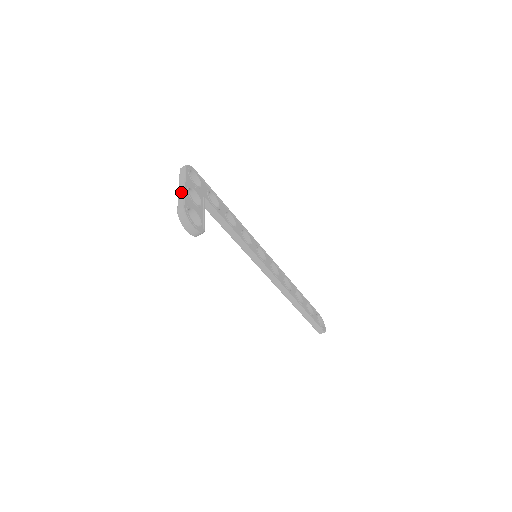
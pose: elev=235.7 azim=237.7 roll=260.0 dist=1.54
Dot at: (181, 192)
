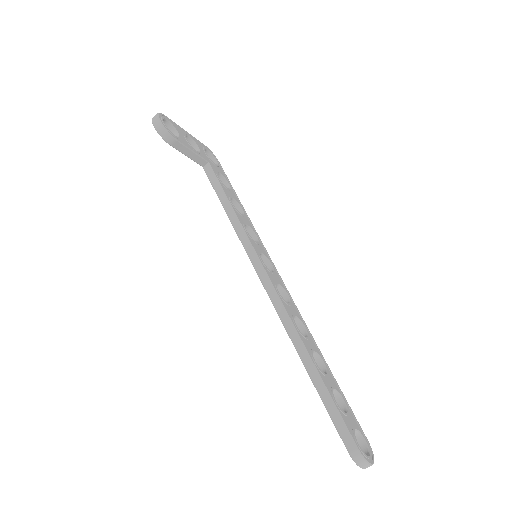
Dot at: occluded
